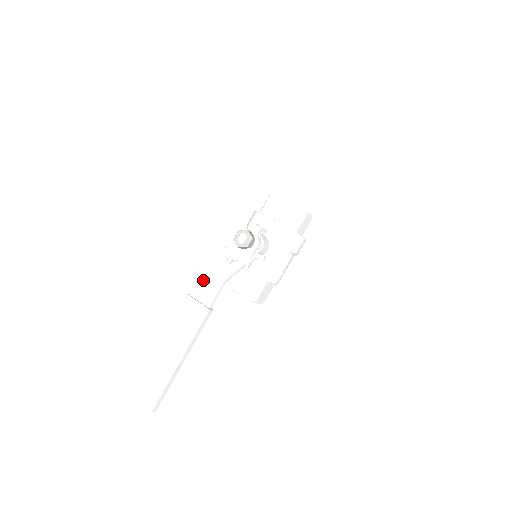
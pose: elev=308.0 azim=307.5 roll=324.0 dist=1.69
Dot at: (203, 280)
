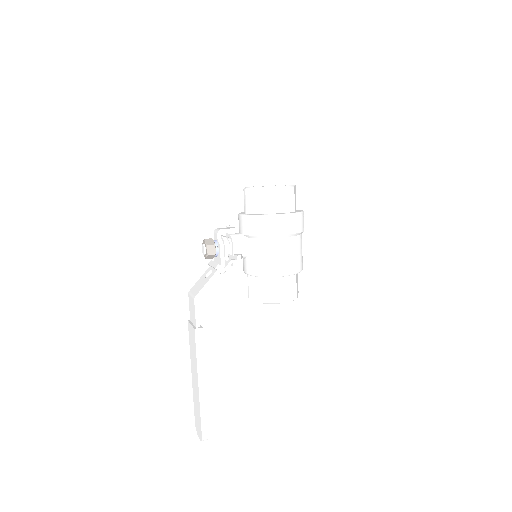
Dot at: (190, 303)
